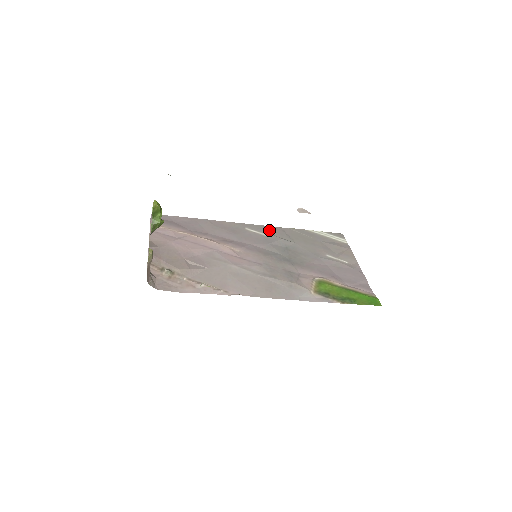
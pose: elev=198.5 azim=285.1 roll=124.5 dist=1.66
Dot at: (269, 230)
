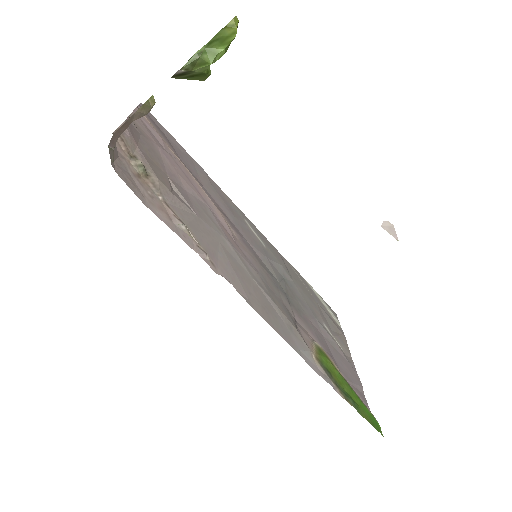
Dot at: (269, 244)
